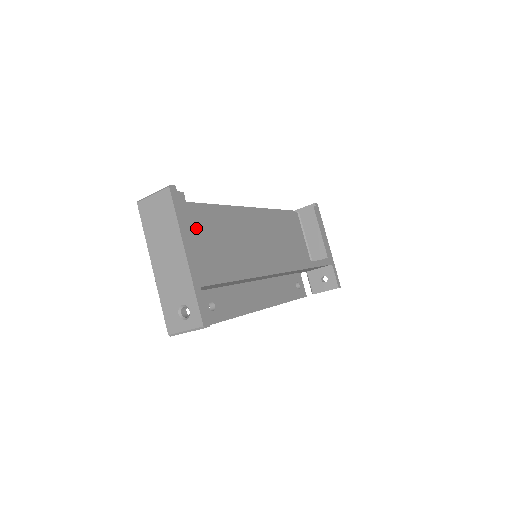
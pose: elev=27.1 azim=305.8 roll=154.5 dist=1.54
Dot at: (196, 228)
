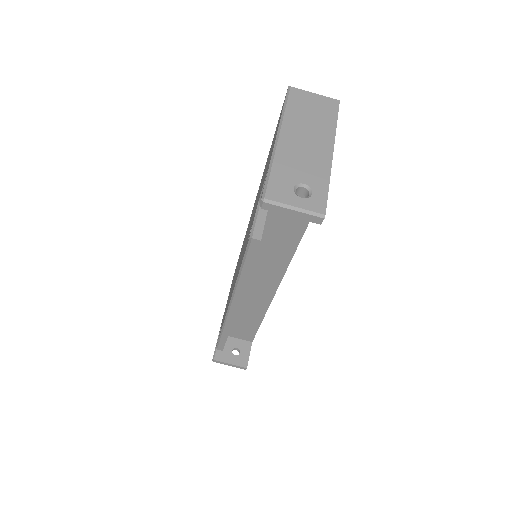
Dot at: occluded
